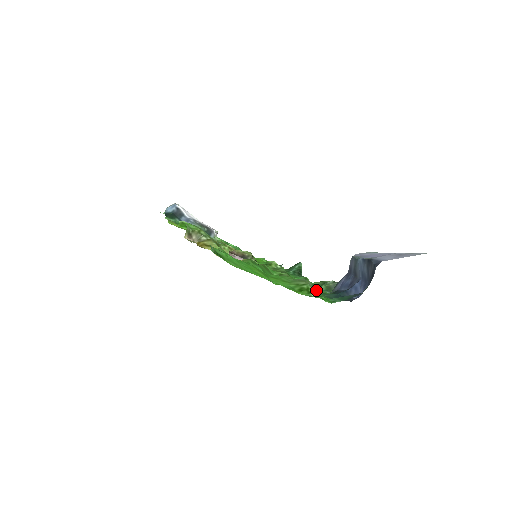
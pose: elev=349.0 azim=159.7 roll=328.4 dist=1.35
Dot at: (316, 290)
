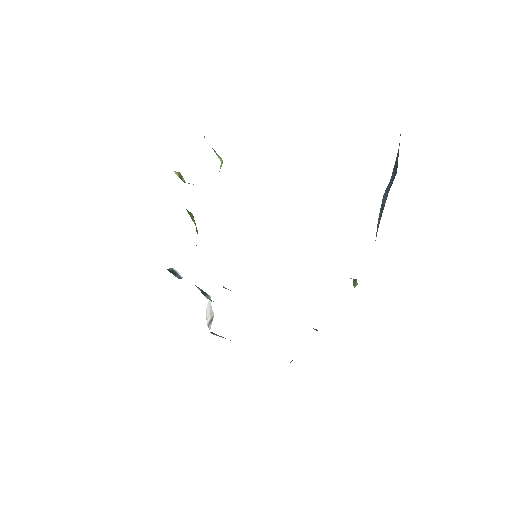
Dot at: occluded
